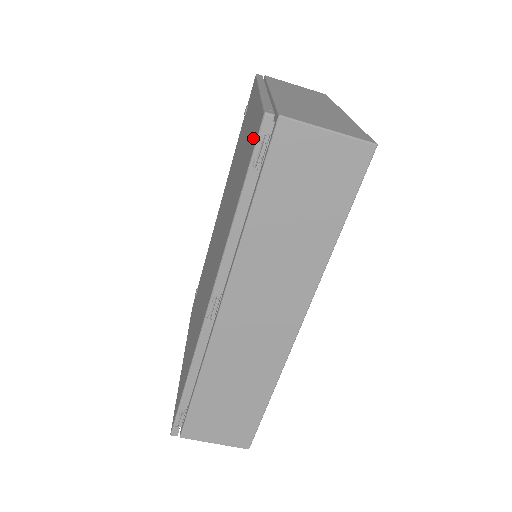
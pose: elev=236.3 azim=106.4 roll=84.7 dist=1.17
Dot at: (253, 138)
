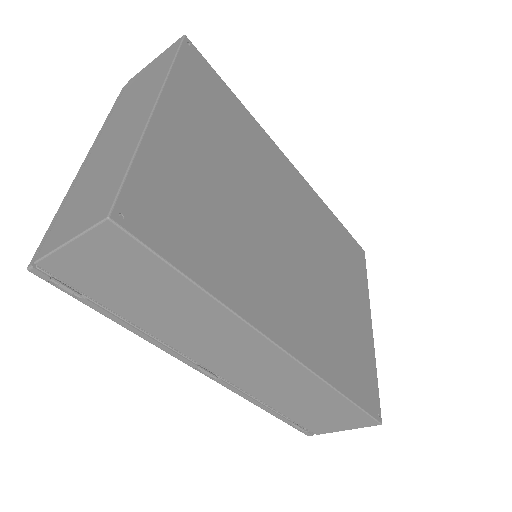
Dot at: occluded
